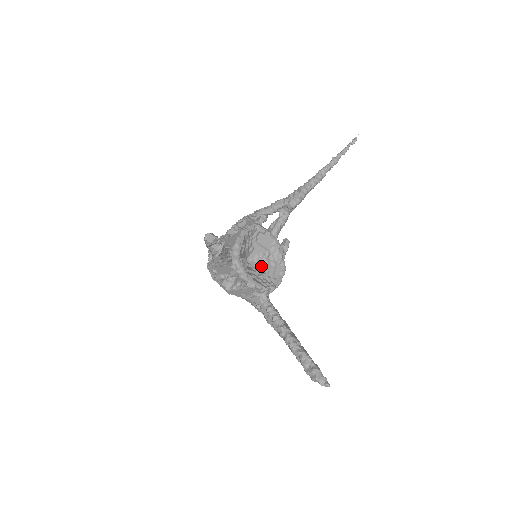
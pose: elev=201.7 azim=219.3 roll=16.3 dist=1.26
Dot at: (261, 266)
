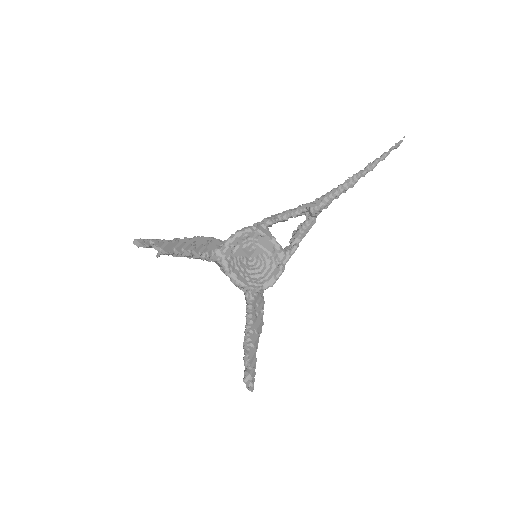
Dot at: (260, 266)
